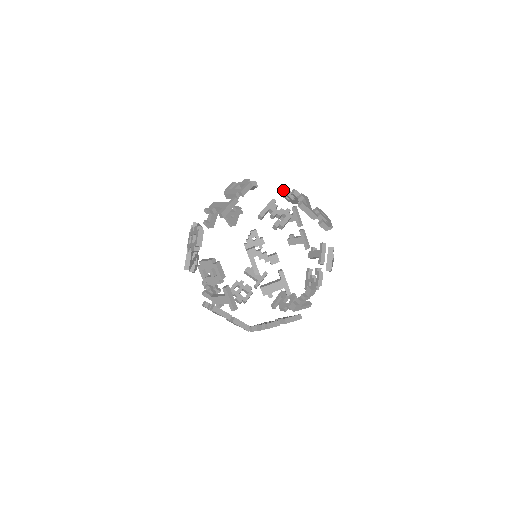
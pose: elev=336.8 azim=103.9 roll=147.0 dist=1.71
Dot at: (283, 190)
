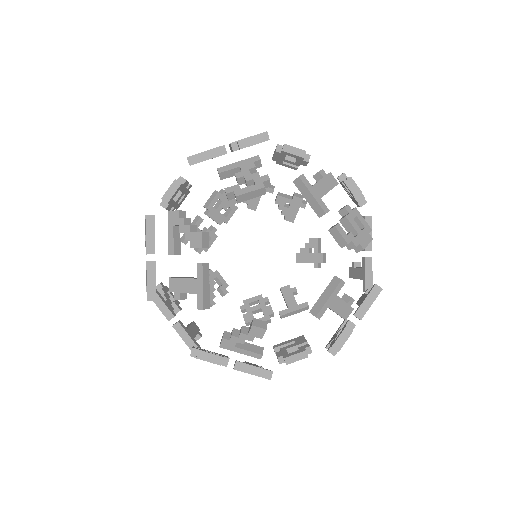
Dot at: (342, 177)
